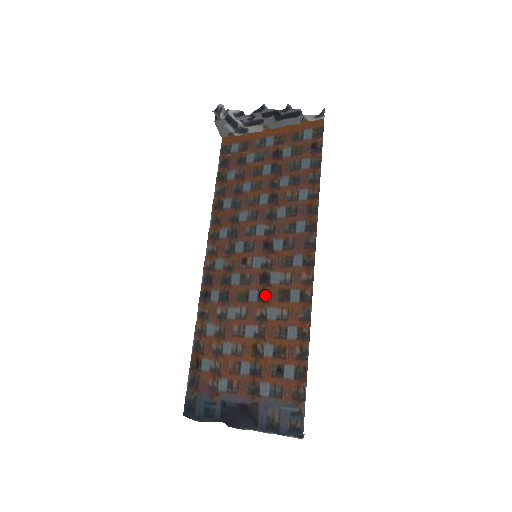
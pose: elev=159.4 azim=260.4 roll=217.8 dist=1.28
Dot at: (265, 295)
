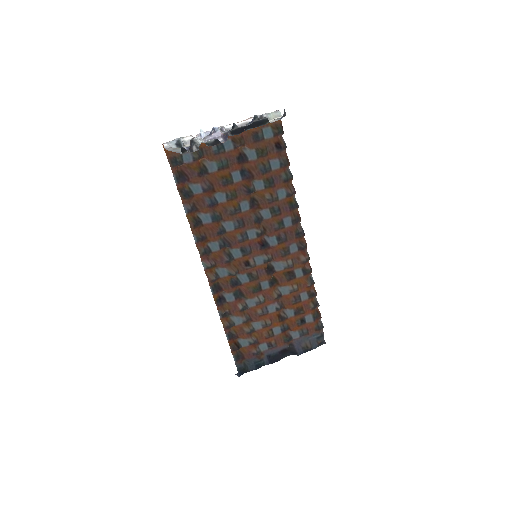
Dot at: (274, 280)
